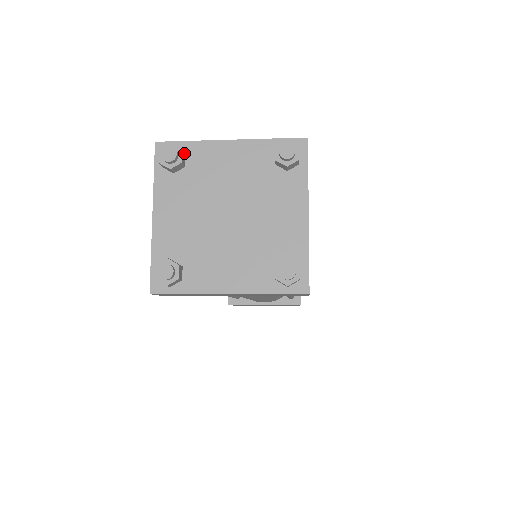
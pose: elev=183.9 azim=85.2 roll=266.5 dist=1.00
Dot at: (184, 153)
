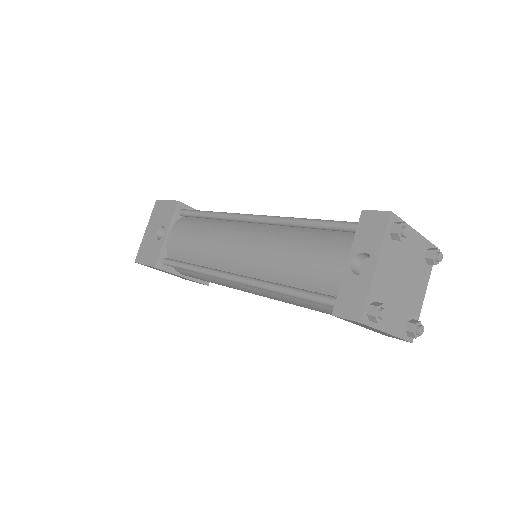
Dot at: occluded
